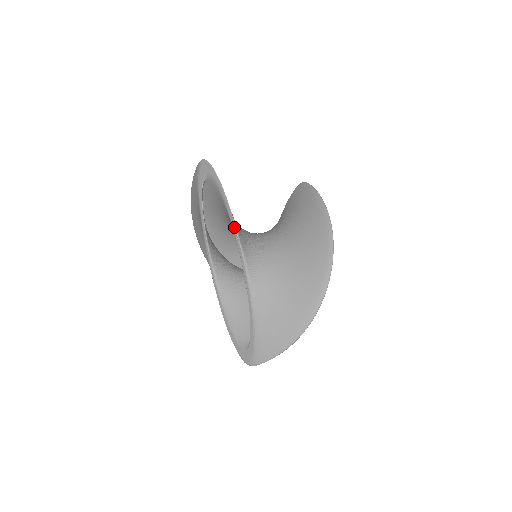
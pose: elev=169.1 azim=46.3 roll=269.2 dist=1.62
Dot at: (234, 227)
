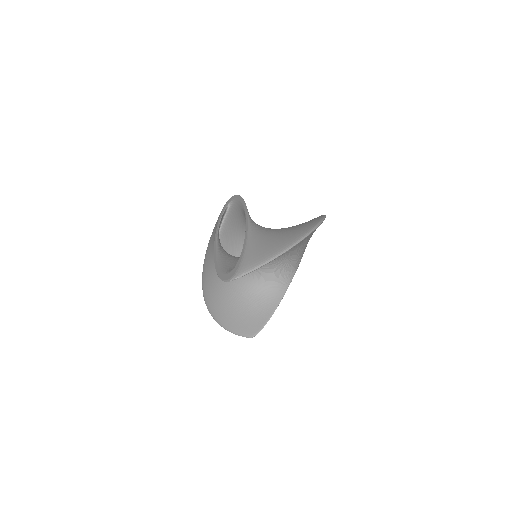
Dot at: (245, 208)
